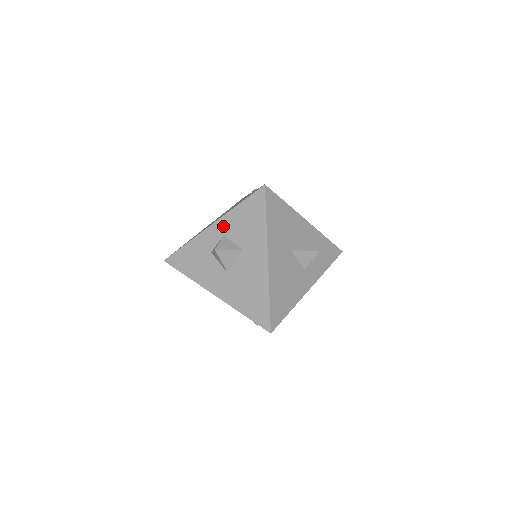
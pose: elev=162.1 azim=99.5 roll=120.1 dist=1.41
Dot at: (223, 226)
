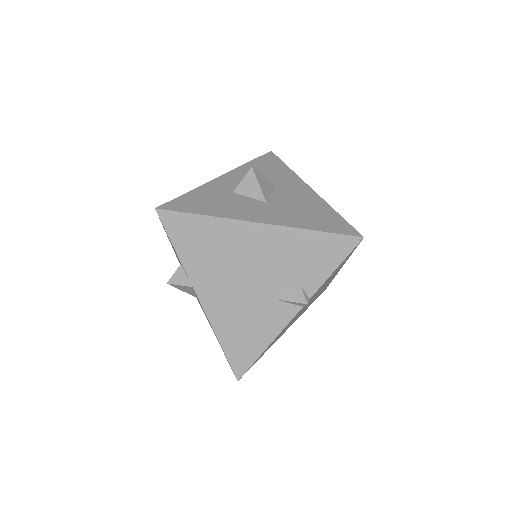
Dot at: (239, 174)
